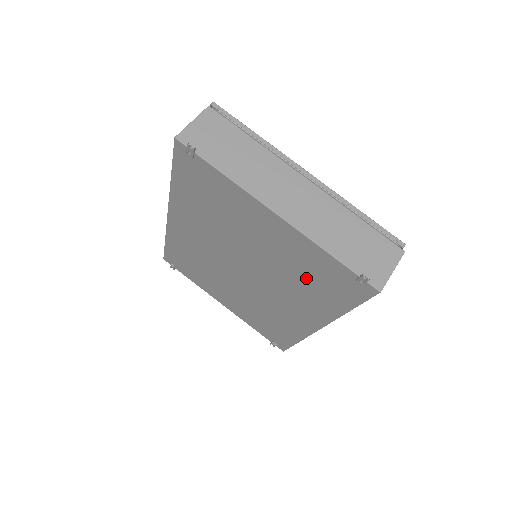
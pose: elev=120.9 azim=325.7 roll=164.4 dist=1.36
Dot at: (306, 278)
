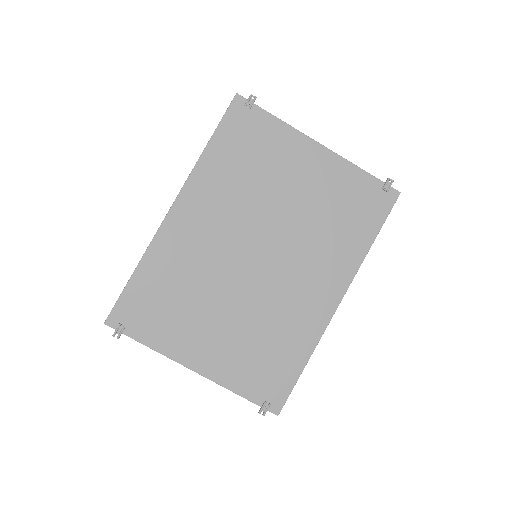
Dot at: (337, 216)
